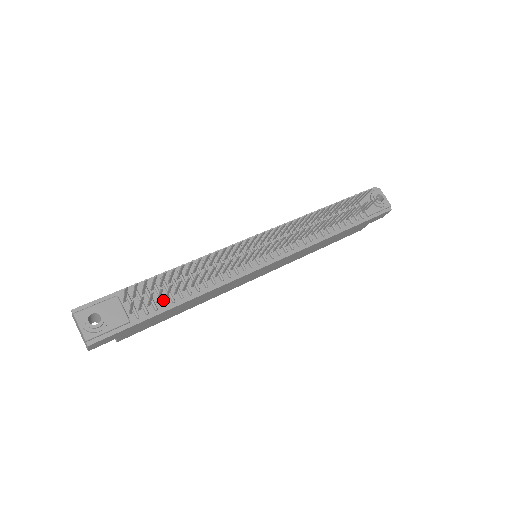
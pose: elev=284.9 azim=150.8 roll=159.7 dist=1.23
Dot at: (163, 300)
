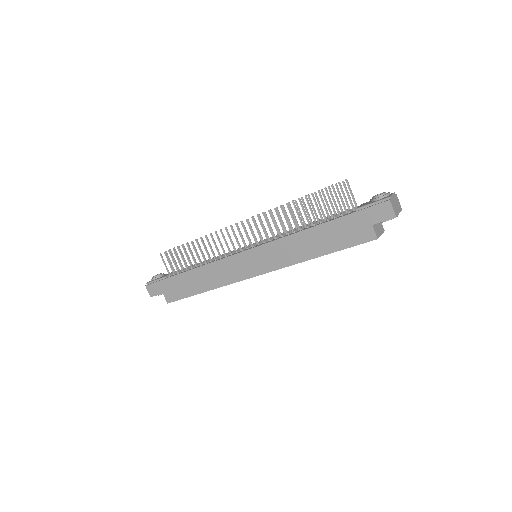
Dot at: (184, 269)
